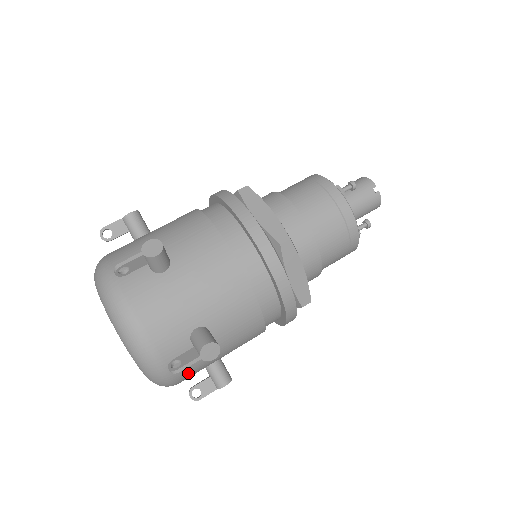
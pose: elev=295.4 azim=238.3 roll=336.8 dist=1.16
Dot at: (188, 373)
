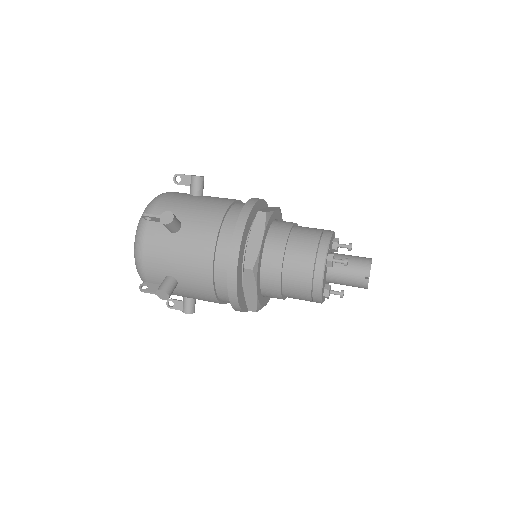
Dot at: occluded
